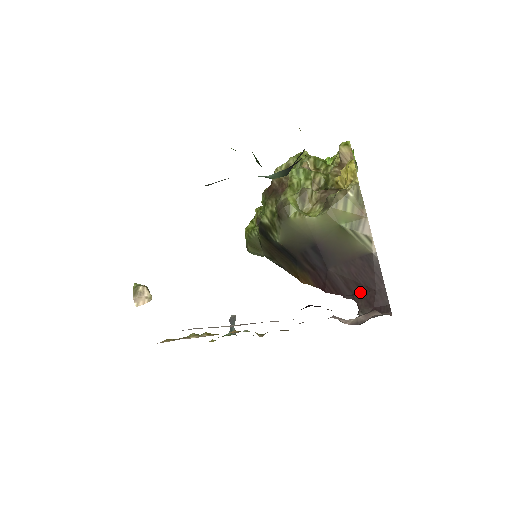
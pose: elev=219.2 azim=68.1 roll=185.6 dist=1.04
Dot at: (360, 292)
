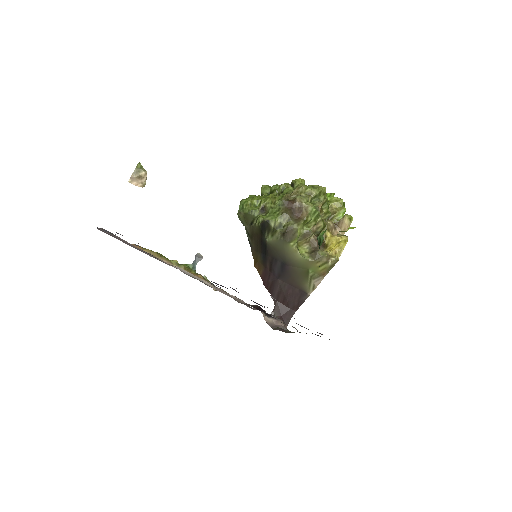
Dot at: (282, 302)
